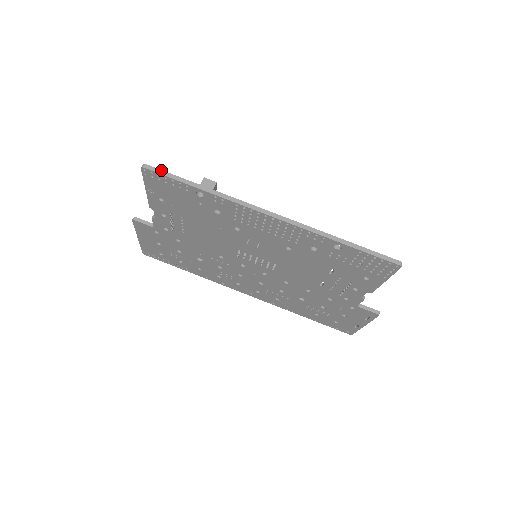
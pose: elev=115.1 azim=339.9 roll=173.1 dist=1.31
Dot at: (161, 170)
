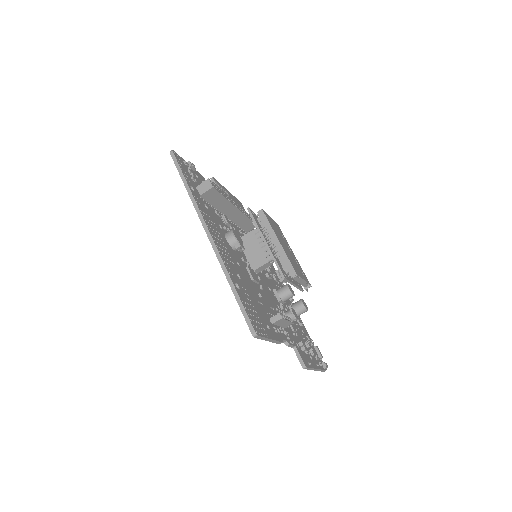
Dot at: (176, 160)
